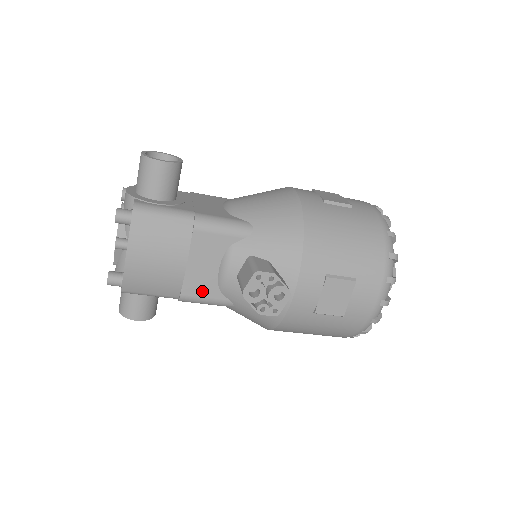
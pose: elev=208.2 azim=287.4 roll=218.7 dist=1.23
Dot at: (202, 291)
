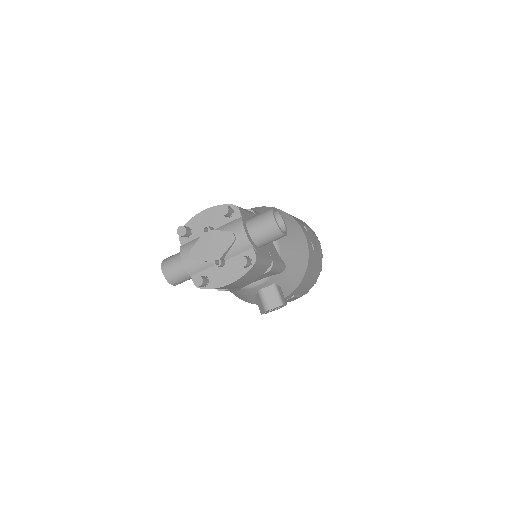
Dot at: (235, 289)
